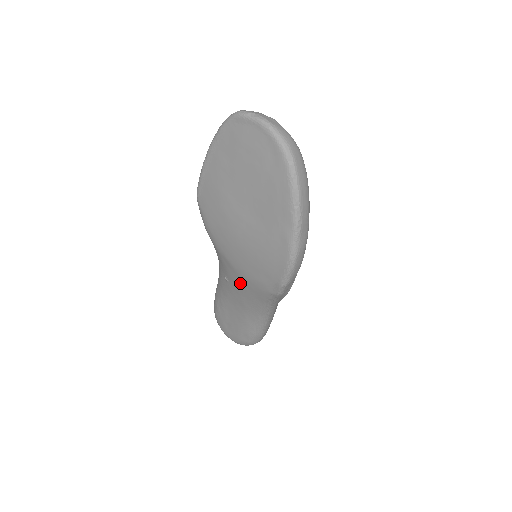
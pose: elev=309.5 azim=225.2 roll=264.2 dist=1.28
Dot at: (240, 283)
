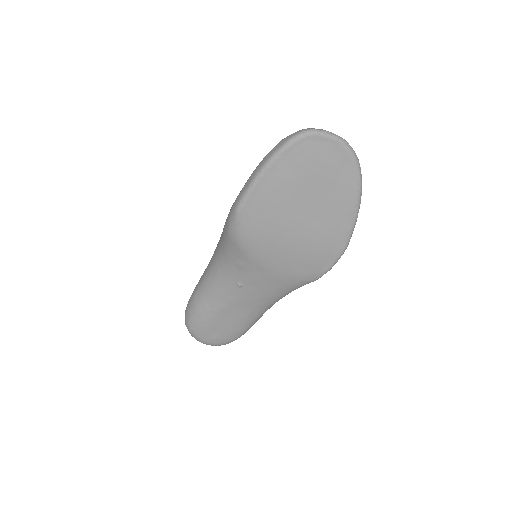
Dot at: (267, 283)
